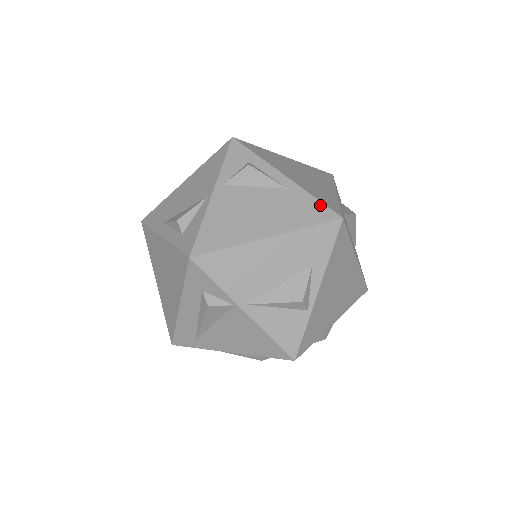
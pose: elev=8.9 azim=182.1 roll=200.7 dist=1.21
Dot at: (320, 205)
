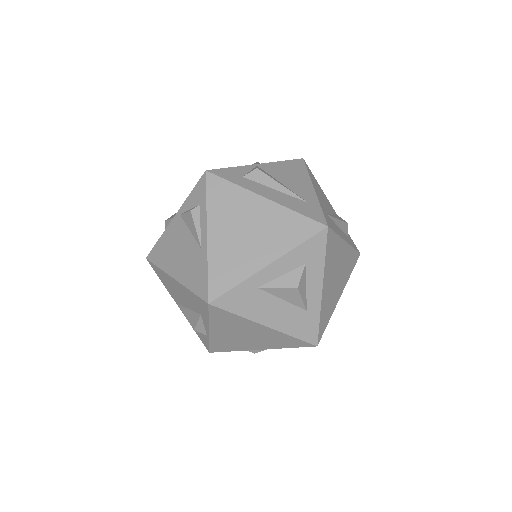
Dot at: (206, 280)
